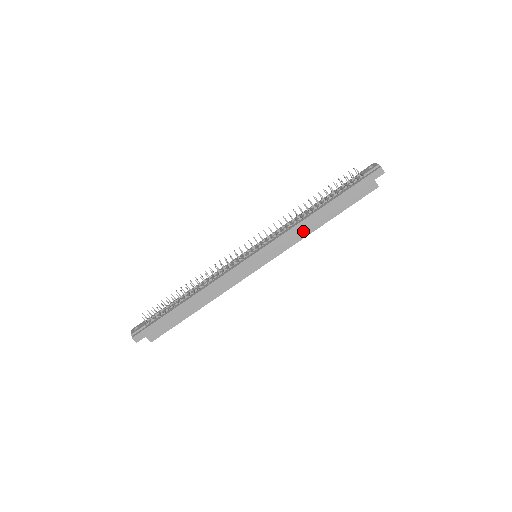
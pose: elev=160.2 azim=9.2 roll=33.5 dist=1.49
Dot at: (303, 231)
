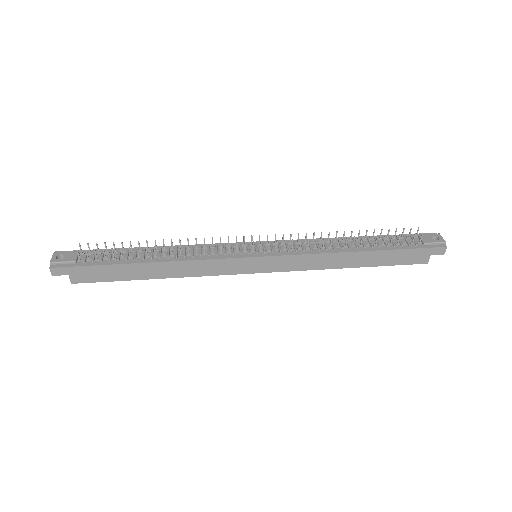
Dot at: (325, 263)
